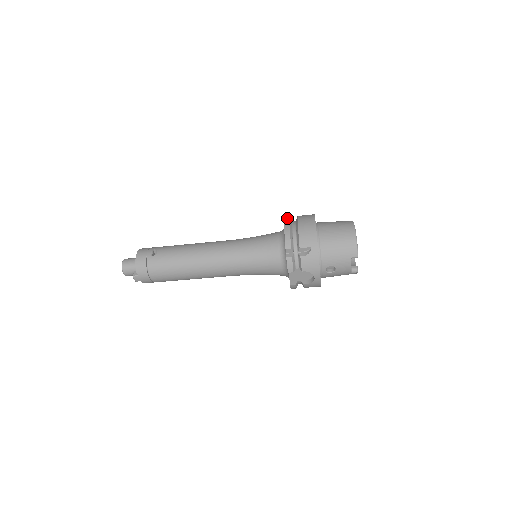
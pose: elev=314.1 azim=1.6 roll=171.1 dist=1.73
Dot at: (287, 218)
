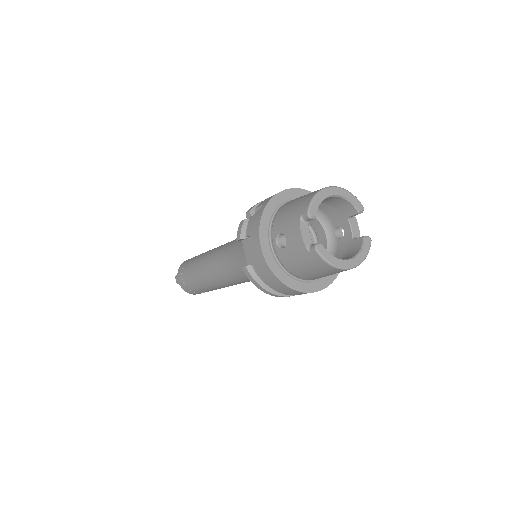
Dot at: occluded
